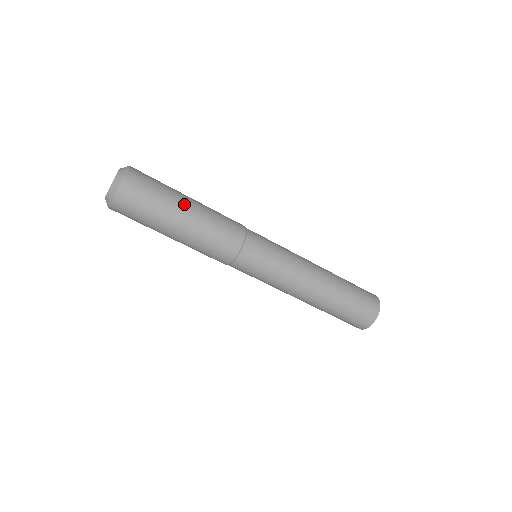
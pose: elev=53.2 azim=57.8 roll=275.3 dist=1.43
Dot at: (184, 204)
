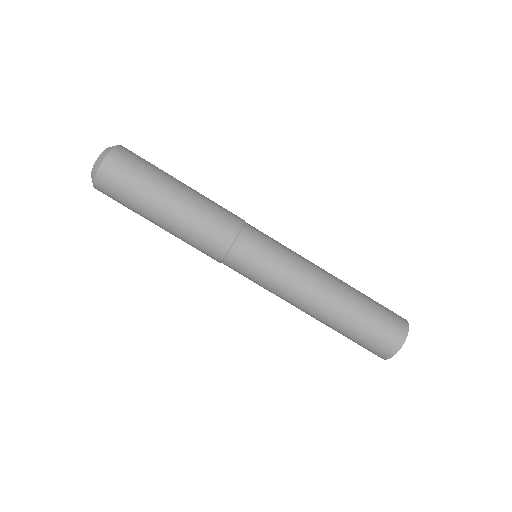
Dot at: (177, 182)
